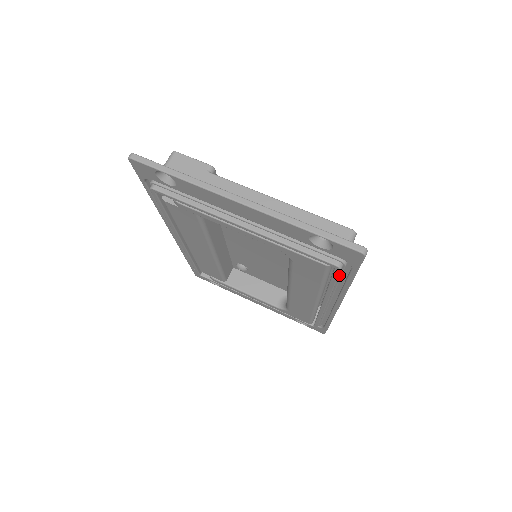
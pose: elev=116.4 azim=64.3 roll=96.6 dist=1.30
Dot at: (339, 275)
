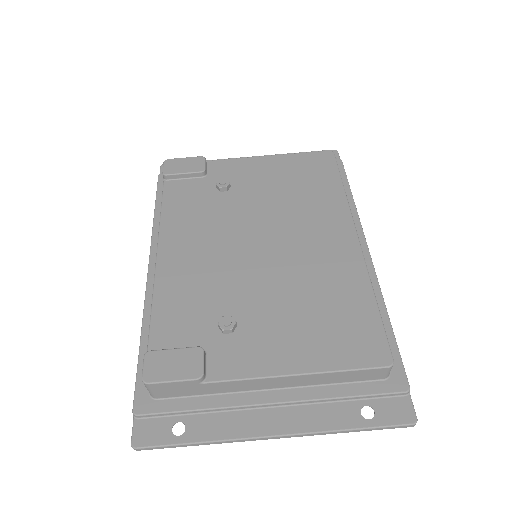
Dot at: occluded
